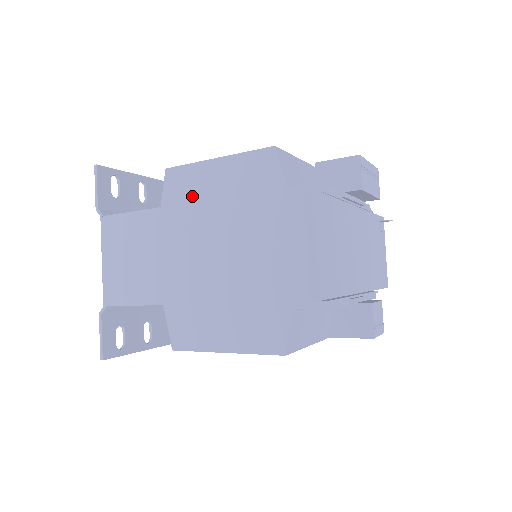
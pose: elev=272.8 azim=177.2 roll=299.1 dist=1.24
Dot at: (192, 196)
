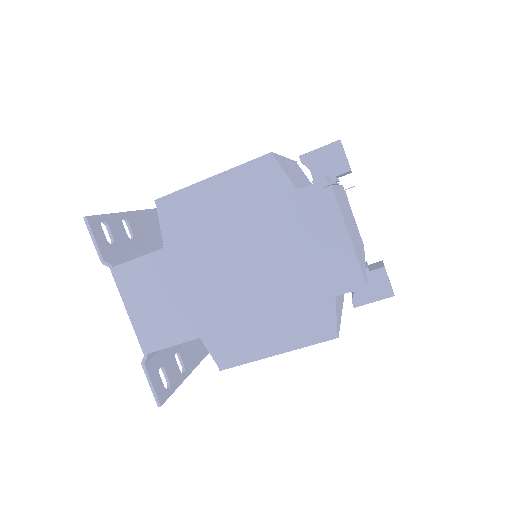
Dot at: (195, 220)
